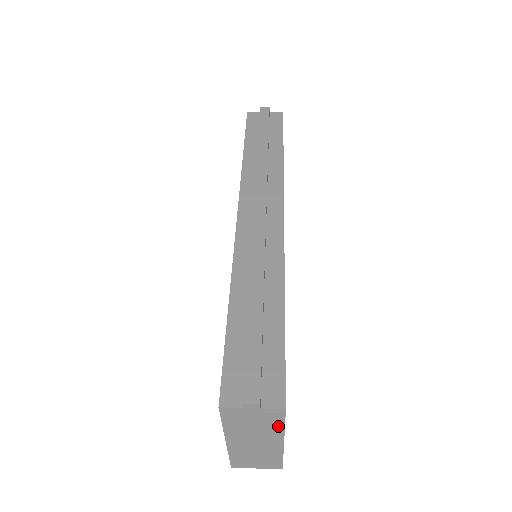
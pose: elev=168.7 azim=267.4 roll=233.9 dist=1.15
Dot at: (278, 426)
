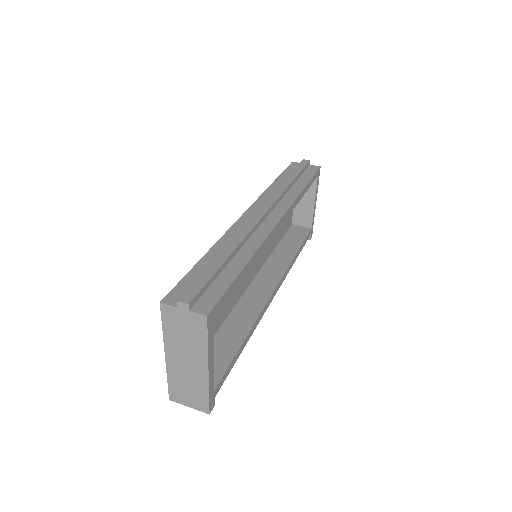
Dot at: (203, 341)
